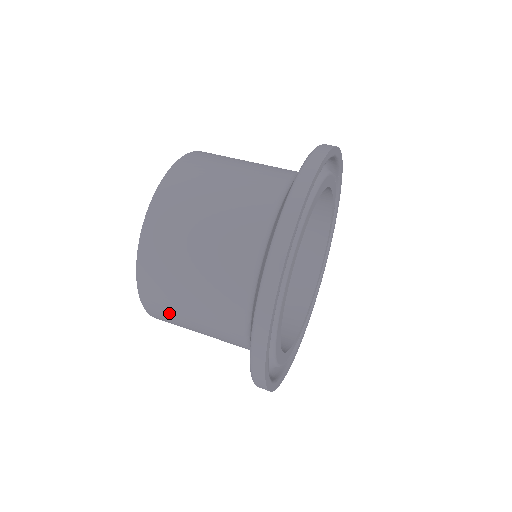
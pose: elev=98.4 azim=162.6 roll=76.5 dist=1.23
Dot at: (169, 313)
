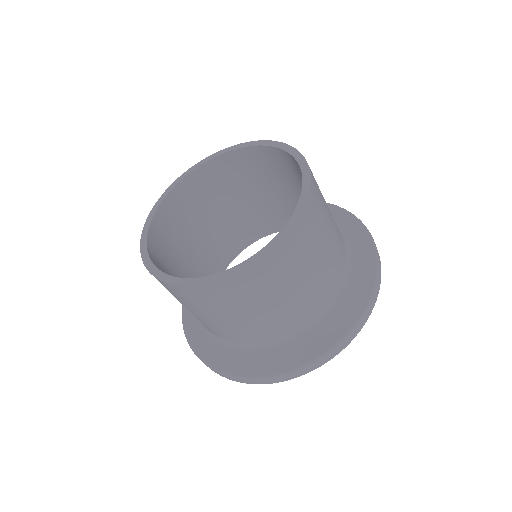
Dot at: (173, 294)
